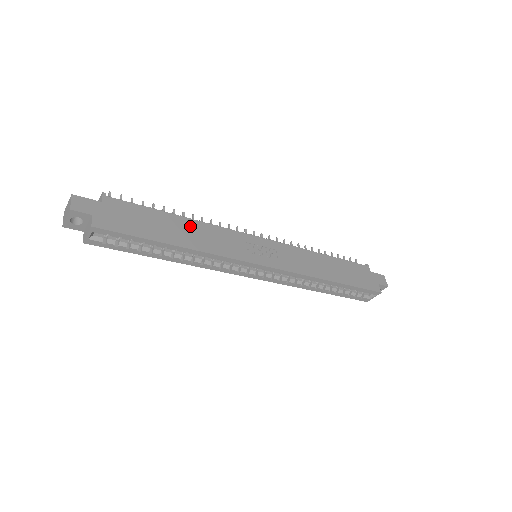
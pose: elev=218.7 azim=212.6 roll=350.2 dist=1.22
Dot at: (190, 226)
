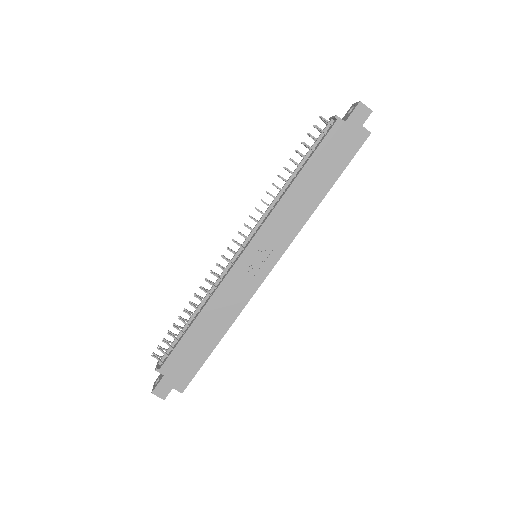
Dot at: (208, 317)
